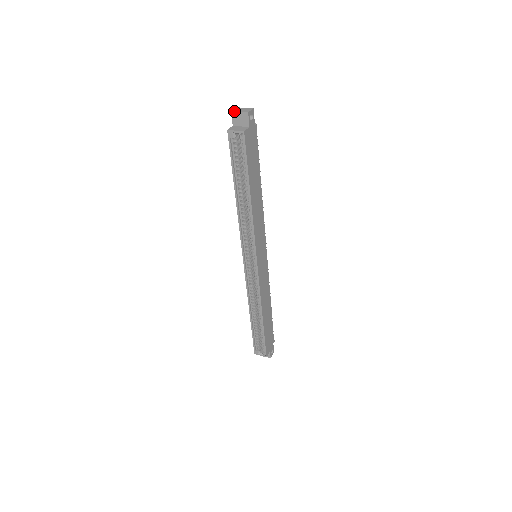
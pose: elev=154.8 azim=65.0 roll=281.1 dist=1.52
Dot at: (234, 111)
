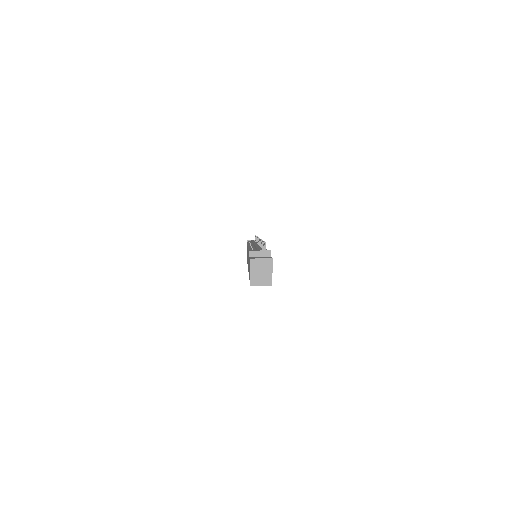
Dot at: occluded
